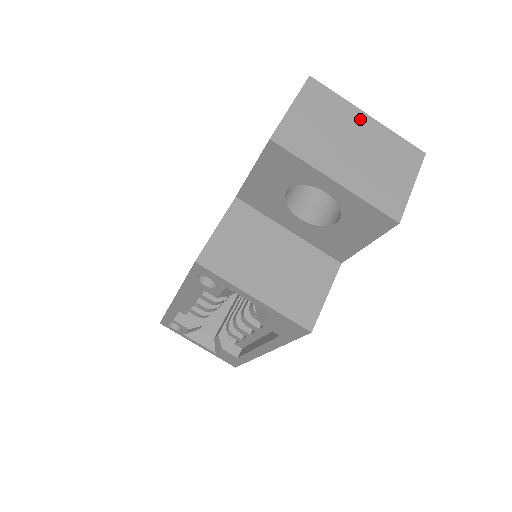
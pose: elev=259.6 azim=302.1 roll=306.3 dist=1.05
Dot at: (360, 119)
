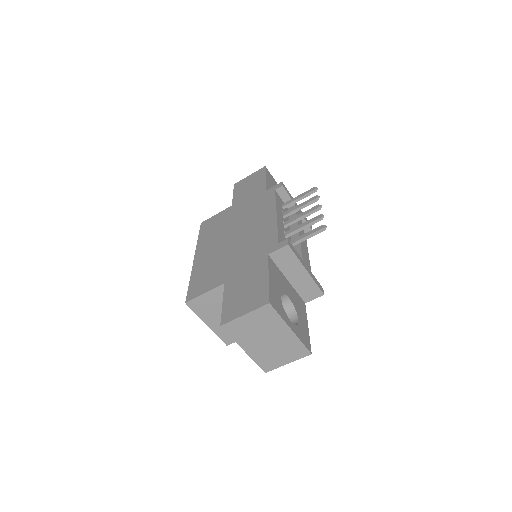
Dot at: (284, 330)
